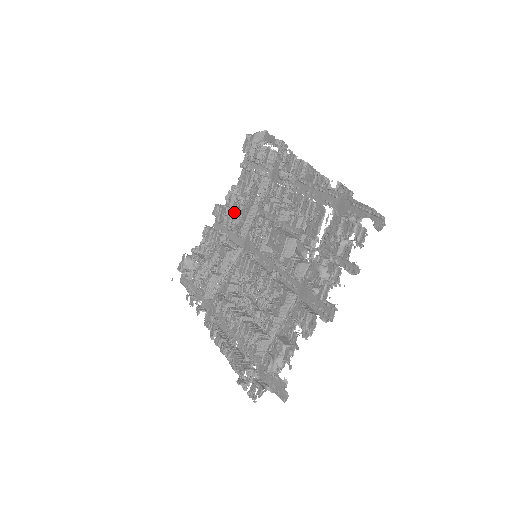
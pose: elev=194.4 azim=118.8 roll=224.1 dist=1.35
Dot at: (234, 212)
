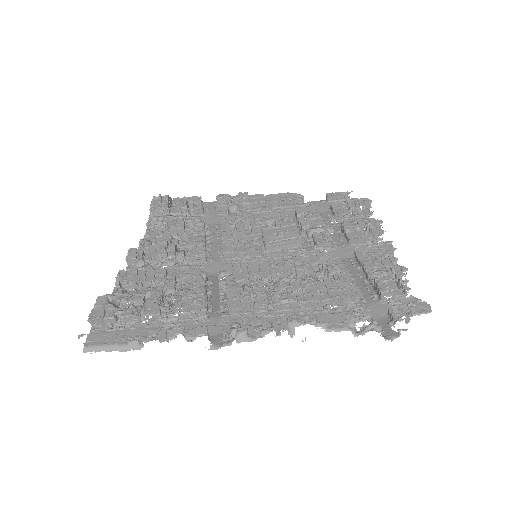
Dot at: (175, 246)
